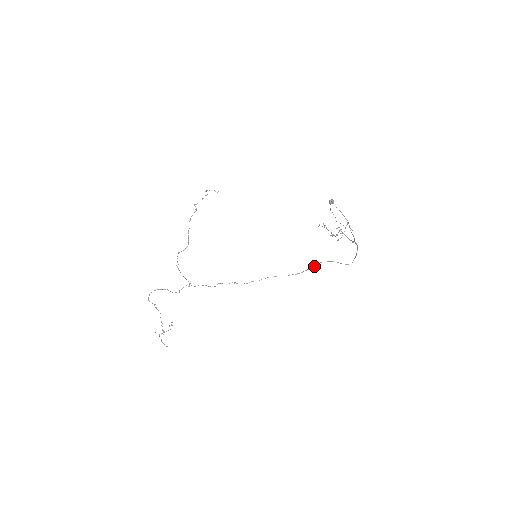
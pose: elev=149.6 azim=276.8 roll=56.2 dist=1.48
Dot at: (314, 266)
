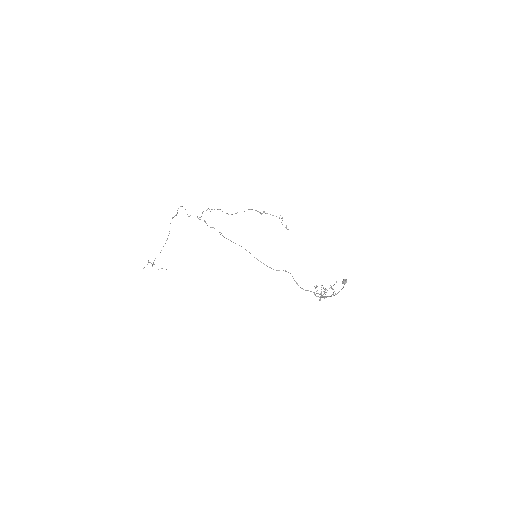
Dot at: (276, 270)
